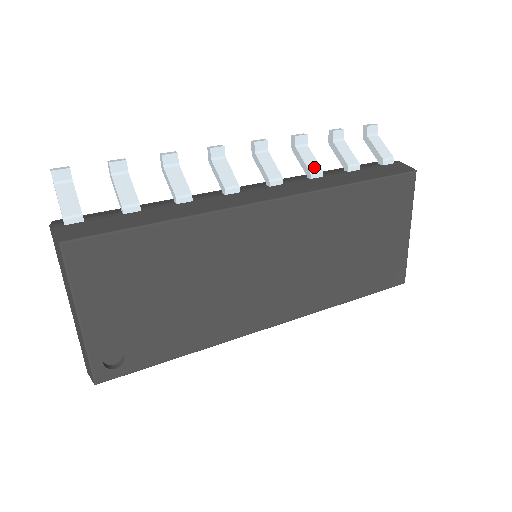
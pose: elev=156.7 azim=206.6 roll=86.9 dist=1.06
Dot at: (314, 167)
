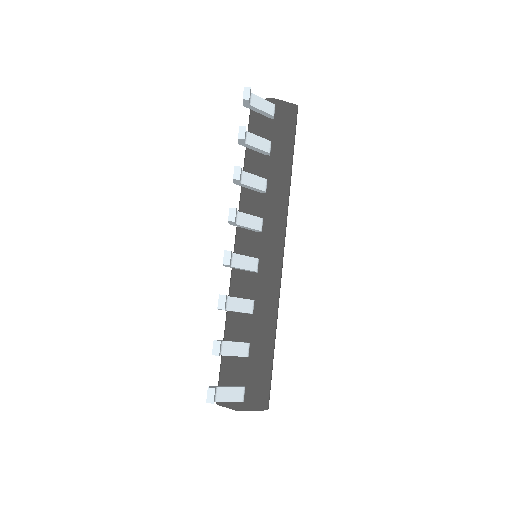
Dot at: (262, 184)
